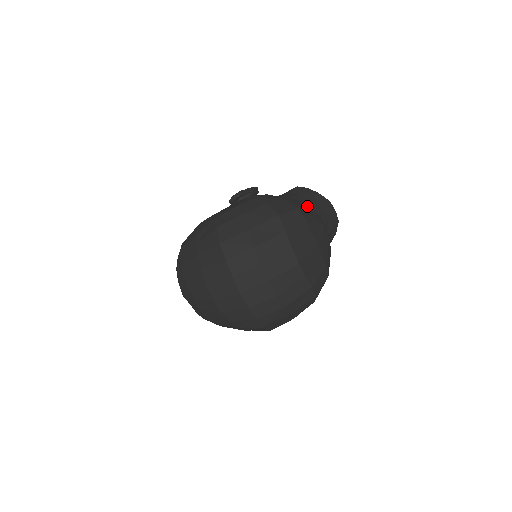
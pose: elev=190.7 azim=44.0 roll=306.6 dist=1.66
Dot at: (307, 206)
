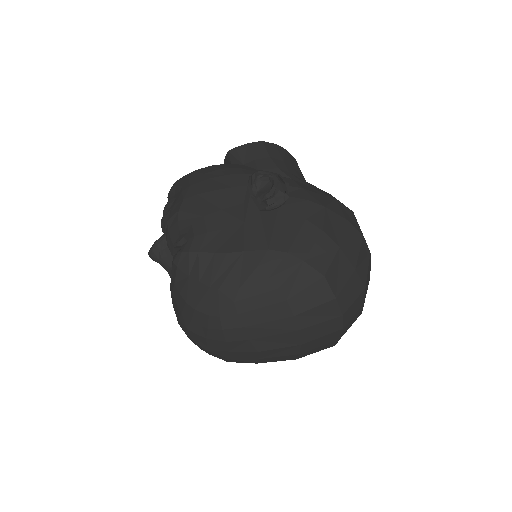
Dot at: occluded
